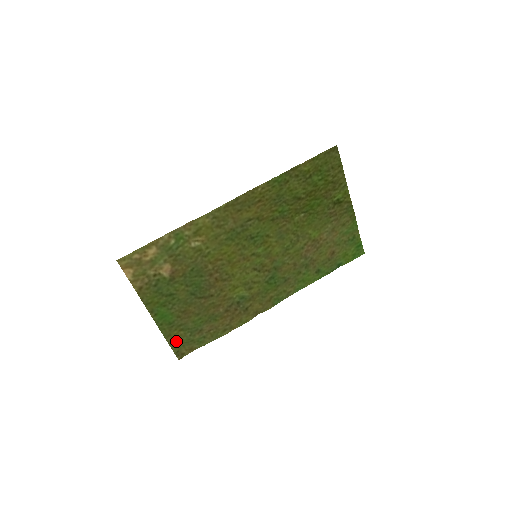
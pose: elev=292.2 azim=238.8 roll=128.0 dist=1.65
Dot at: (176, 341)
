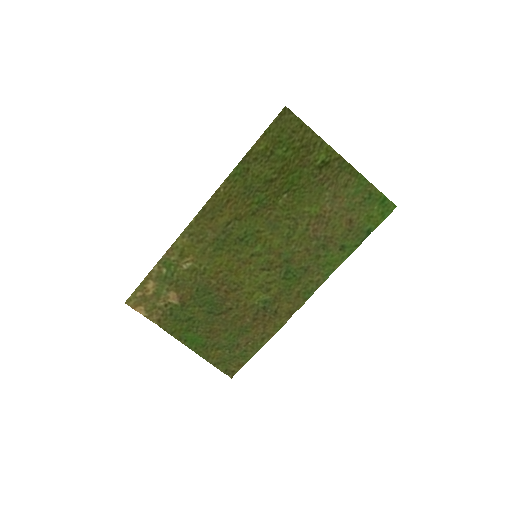
Dot at: (219, 361)
